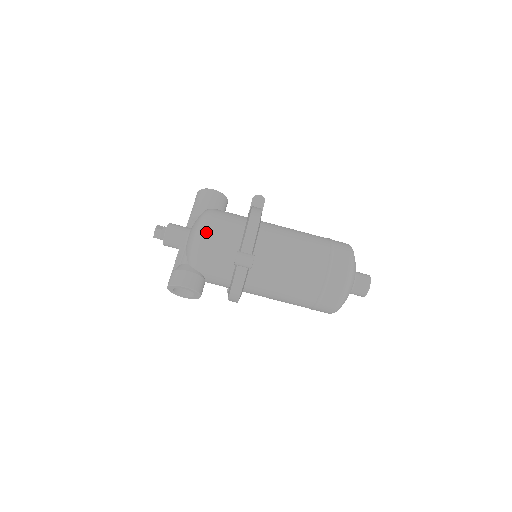
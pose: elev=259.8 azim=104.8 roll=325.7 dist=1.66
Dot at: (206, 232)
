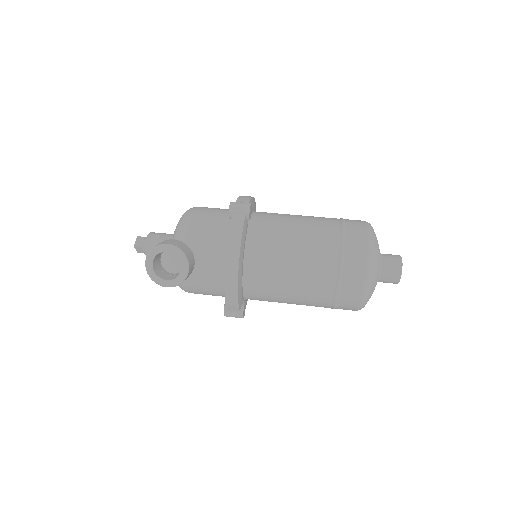
Dot at: (195, 208)
